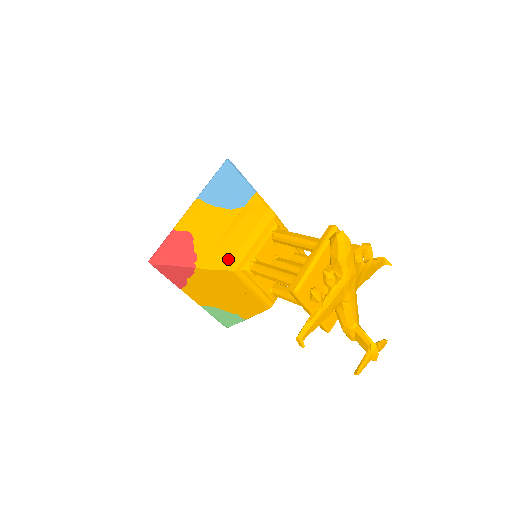
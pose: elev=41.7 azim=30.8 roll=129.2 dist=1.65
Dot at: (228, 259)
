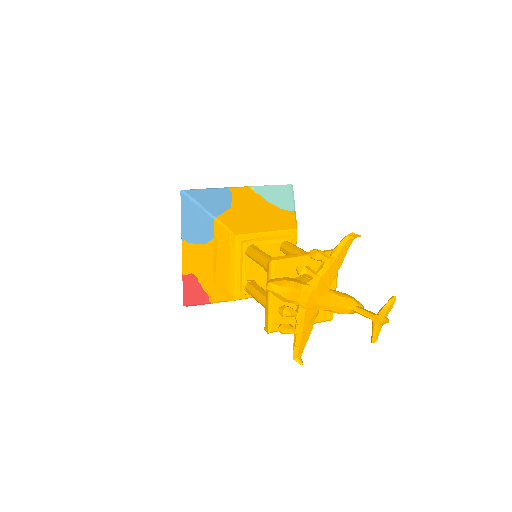
Dot at: (226, 292)
